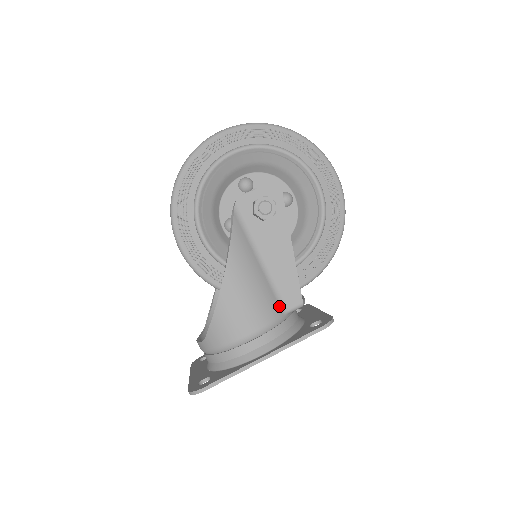
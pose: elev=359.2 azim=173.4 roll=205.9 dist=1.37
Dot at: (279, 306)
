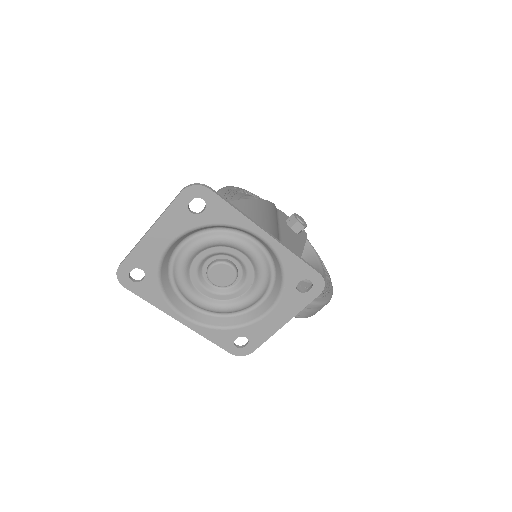
Dot at: occluded
